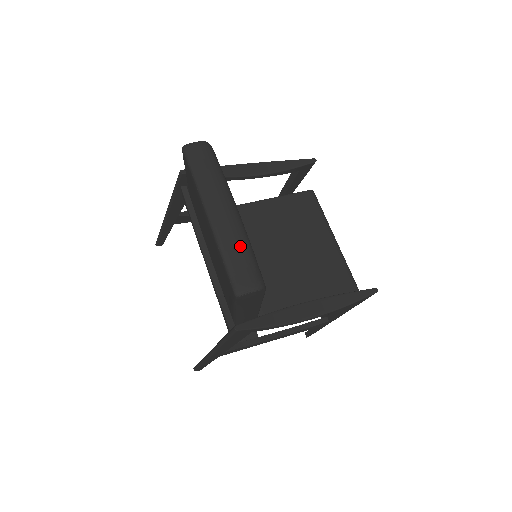
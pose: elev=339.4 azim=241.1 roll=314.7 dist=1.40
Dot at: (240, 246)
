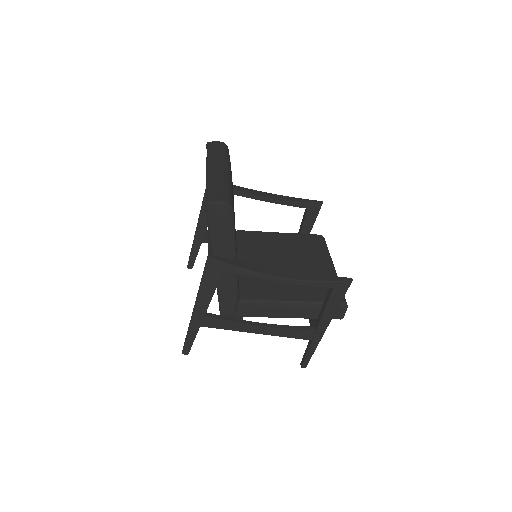
Dot at: (222, 182)
